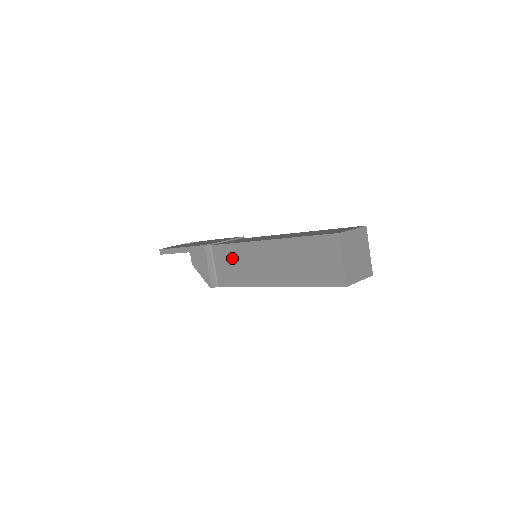
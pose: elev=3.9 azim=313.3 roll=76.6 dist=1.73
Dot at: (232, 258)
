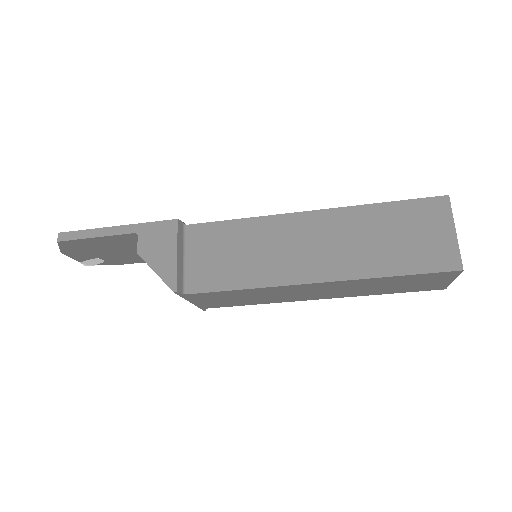
Dot at: (230, 242)
